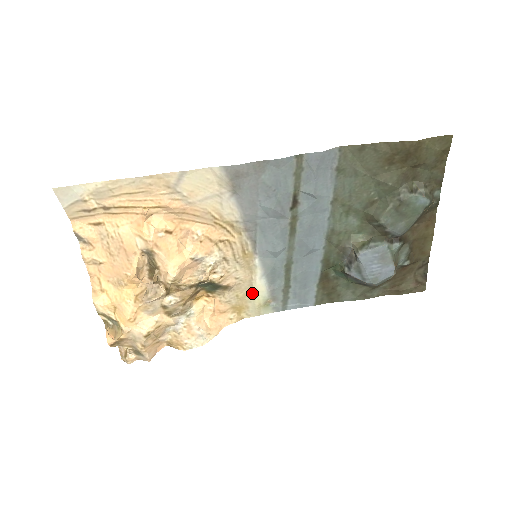
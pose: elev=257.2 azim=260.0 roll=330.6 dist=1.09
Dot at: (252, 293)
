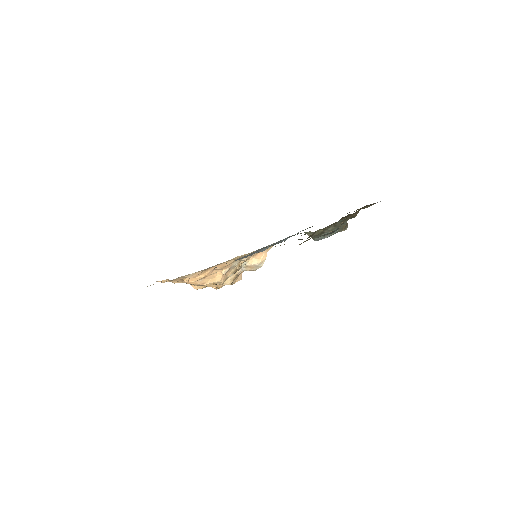
Dot at: occluded
